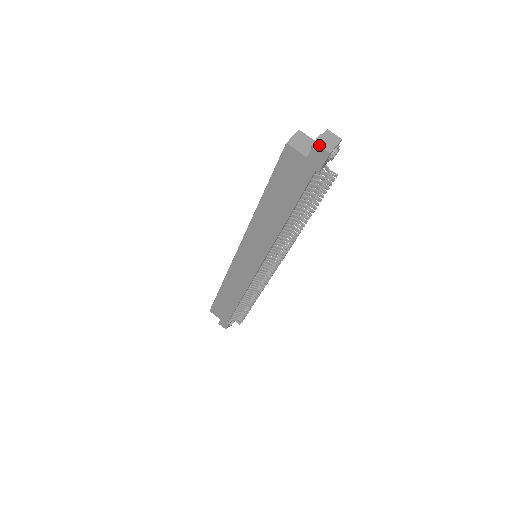
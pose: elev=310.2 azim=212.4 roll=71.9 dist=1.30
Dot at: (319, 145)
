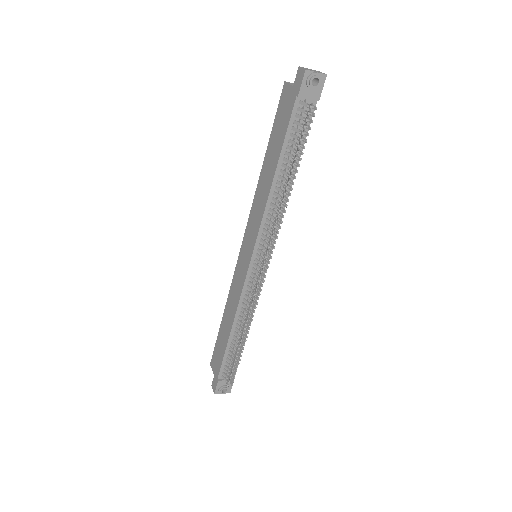
Dot at: (301, 67)
